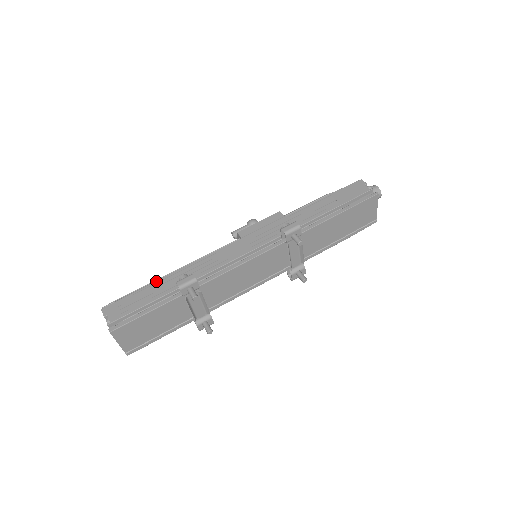
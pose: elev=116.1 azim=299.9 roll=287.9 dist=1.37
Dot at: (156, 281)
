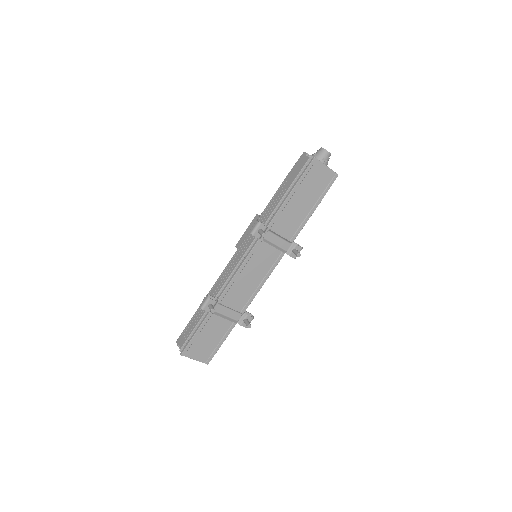
Dot at: (198, 308)
